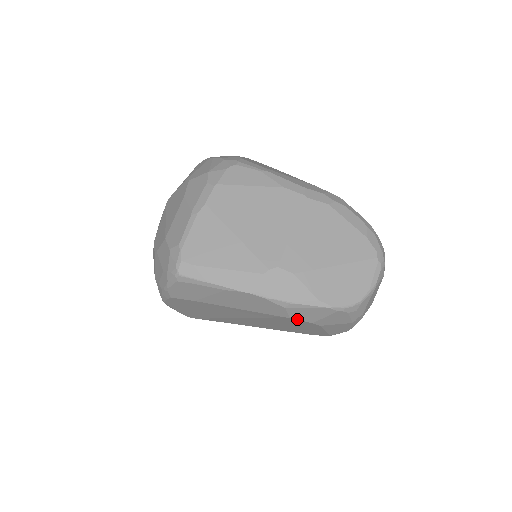
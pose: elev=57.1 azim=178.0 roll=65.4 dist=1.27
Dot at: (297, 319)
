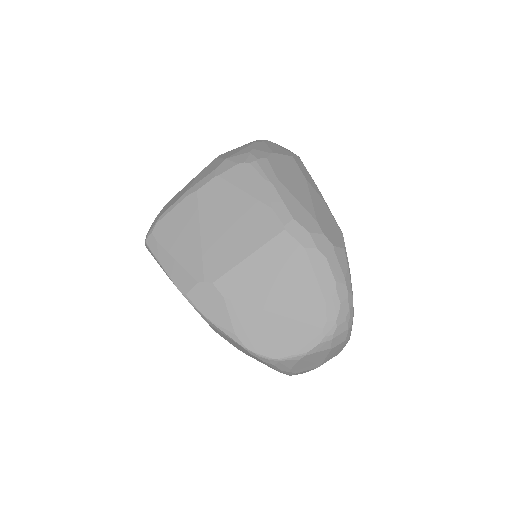
Dot at: (223, 337)
